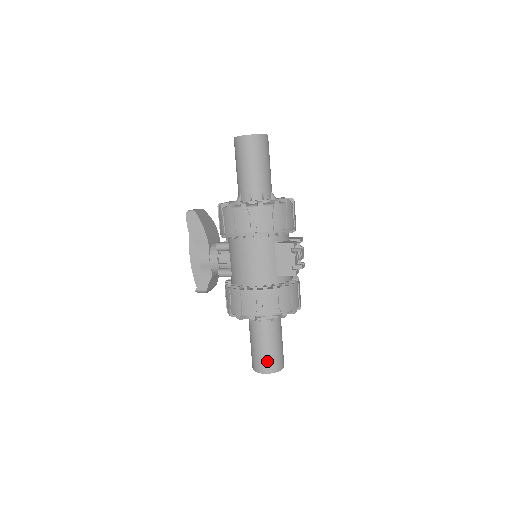
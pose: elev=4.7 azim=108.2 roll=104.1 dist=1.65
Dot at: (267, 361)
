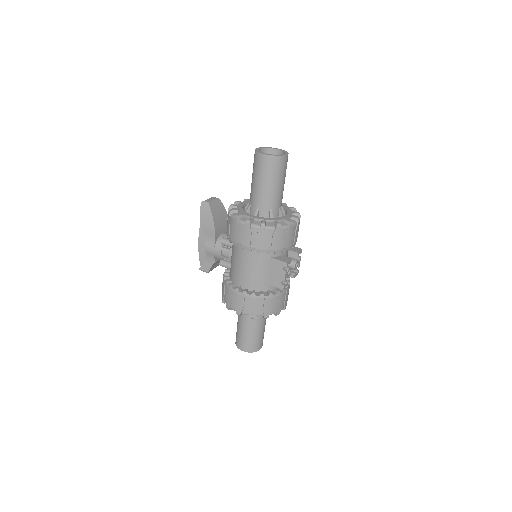
Dot at: (247, 343)
